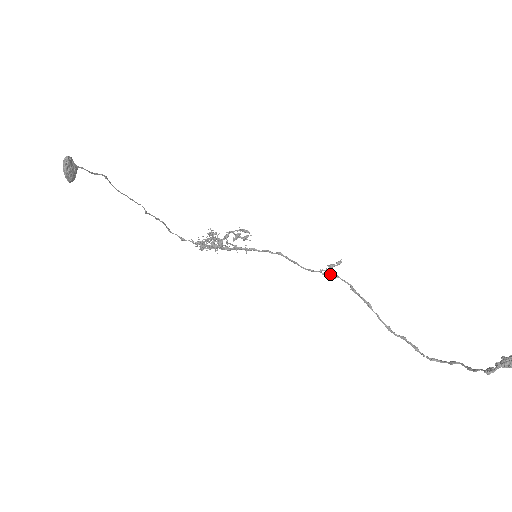
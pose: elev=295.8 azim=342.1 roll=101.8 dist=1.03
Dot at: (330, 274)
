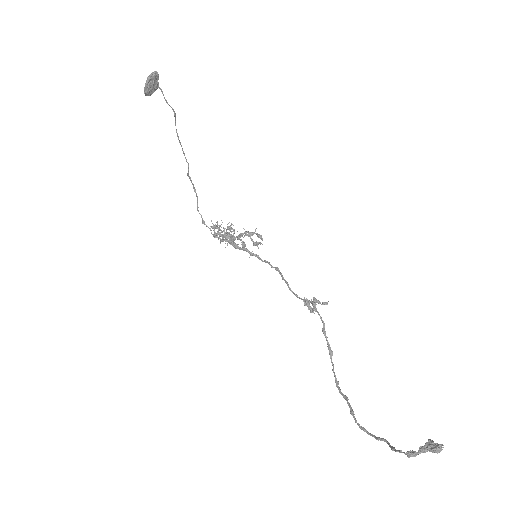
Dot at: occluded
